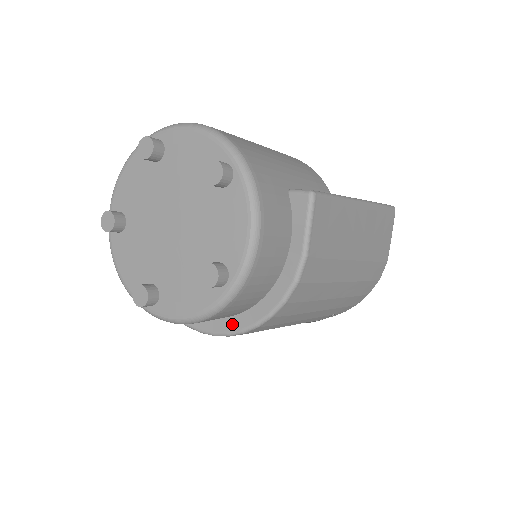
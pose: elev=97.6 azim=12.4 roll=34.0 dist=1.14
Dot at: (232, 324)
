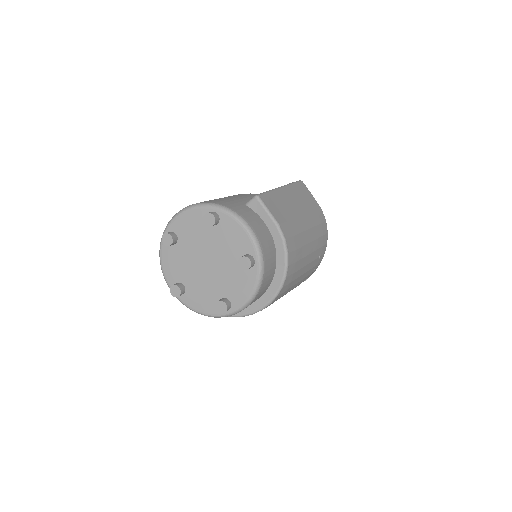
Dot at: (273, 288)
